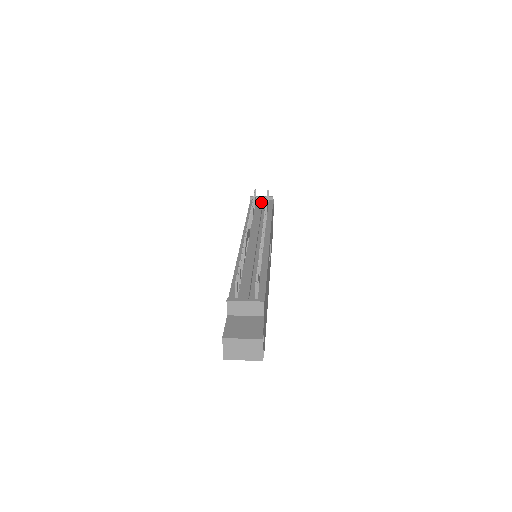
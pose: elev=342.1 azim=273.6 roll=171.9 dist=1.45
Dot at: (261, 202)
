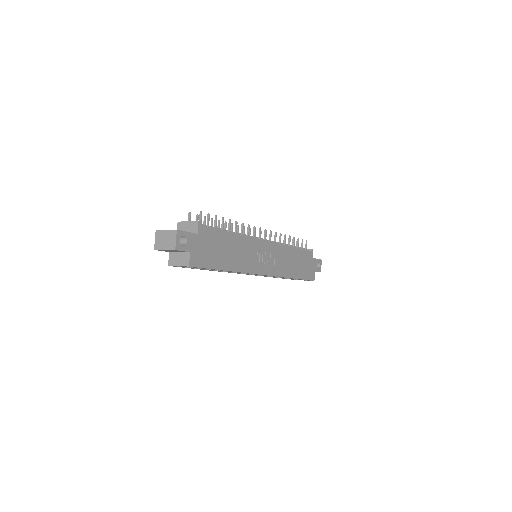
Dot at: occluded
